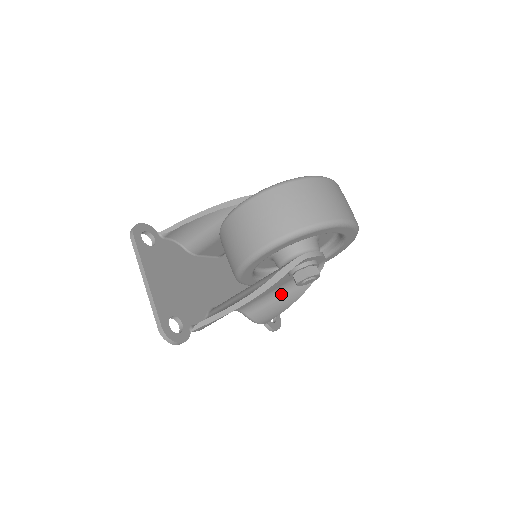
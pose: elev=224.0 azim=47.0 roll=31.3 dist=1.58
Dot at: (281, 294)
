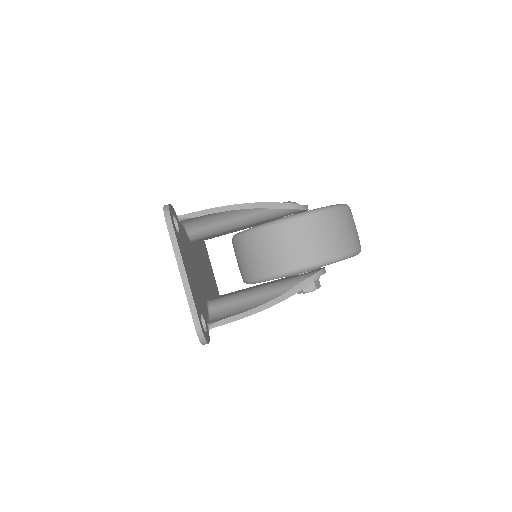
Dot at: occluded
